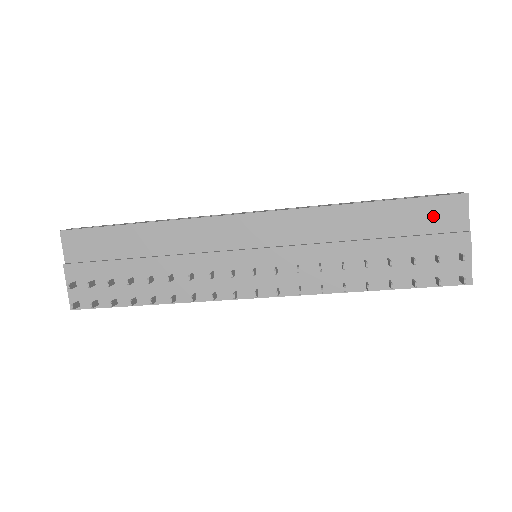
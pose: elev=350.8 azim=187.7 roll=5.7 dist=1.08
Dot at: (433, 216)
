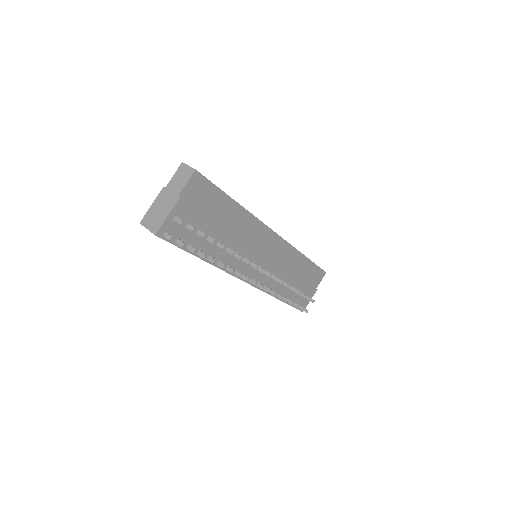
Dot at: (315, 276)
